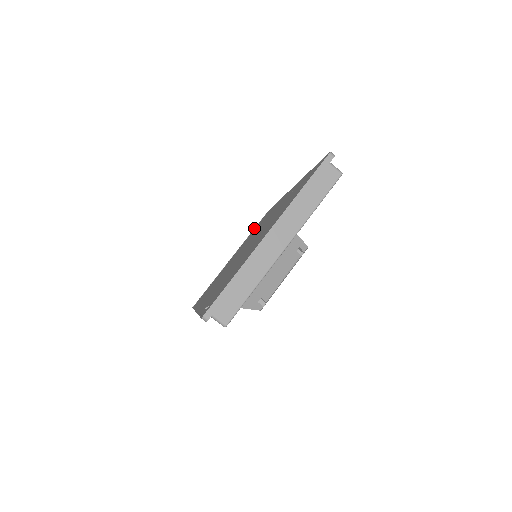
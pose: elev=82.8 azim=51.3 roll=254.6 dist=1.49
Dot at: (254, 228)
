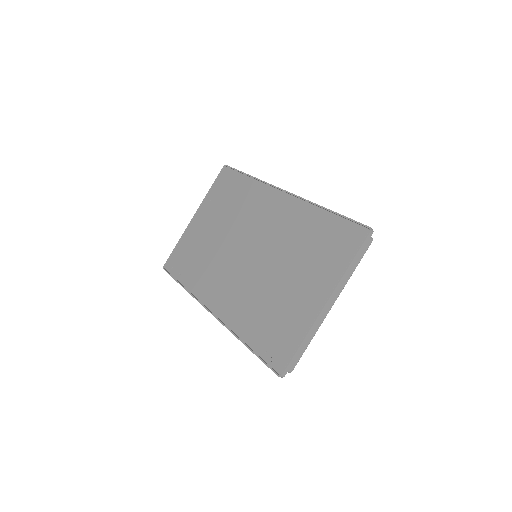
Dot at: (213, 184)
